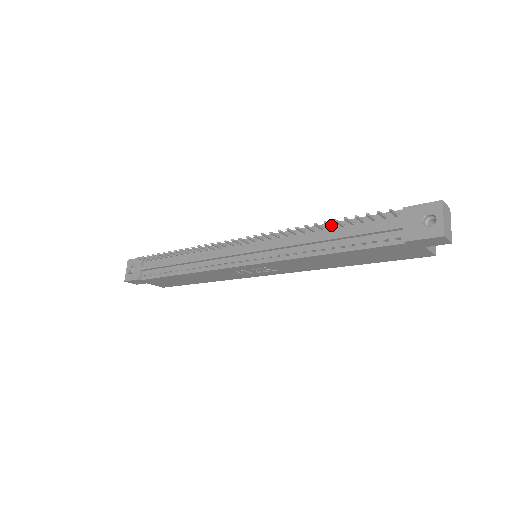
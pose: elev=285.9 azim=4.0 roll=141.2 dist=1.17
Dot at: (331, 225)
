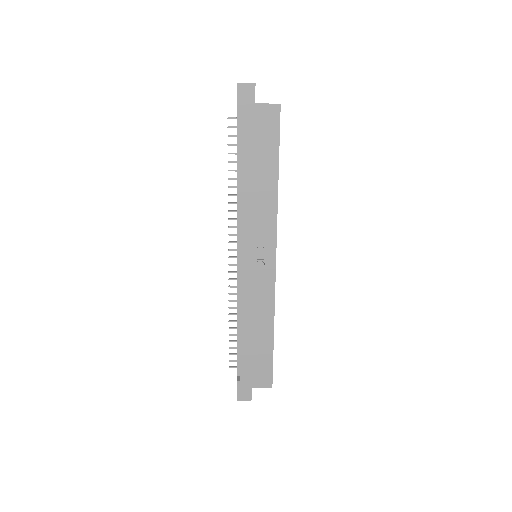
Dot at: occluded
